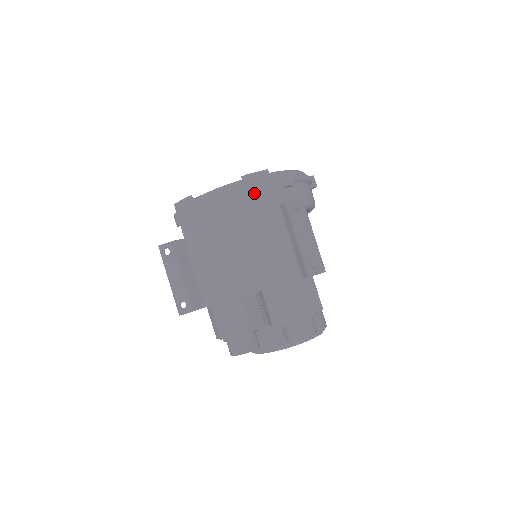
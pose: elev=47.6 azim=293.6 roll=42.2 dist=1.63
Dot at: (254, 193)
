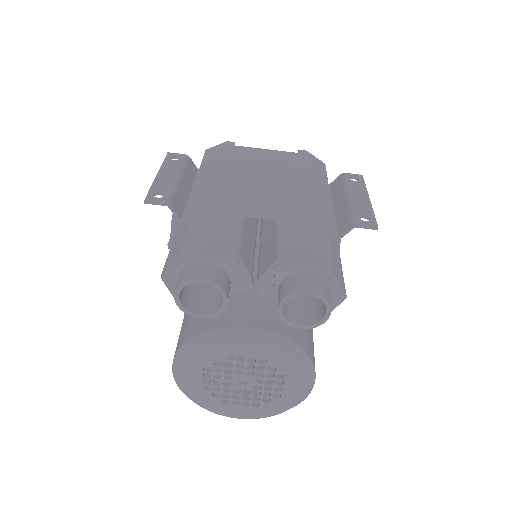
Dot at: (308, 161)
